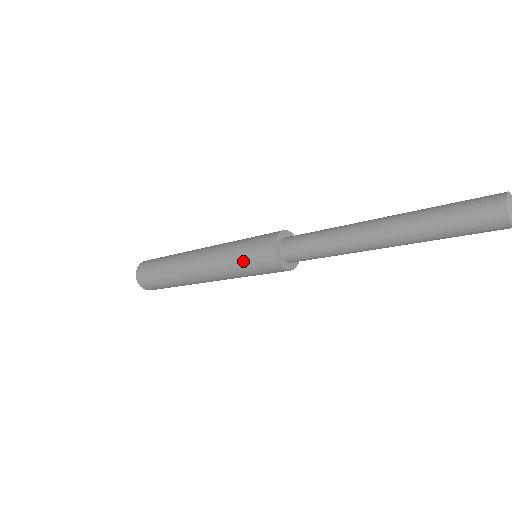
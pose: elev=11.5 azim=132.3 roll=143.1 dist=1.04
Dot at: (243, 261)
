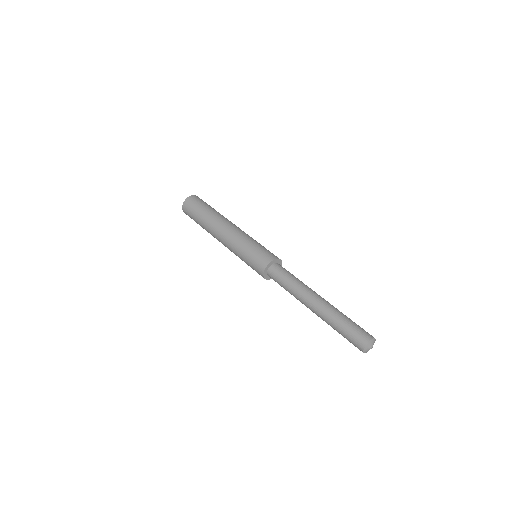
Dot at: (246, 260)
